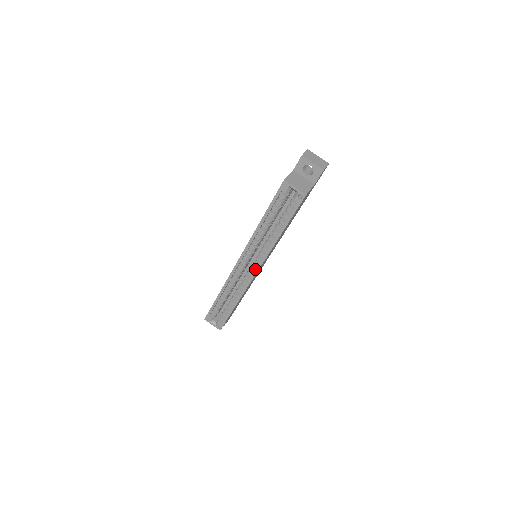
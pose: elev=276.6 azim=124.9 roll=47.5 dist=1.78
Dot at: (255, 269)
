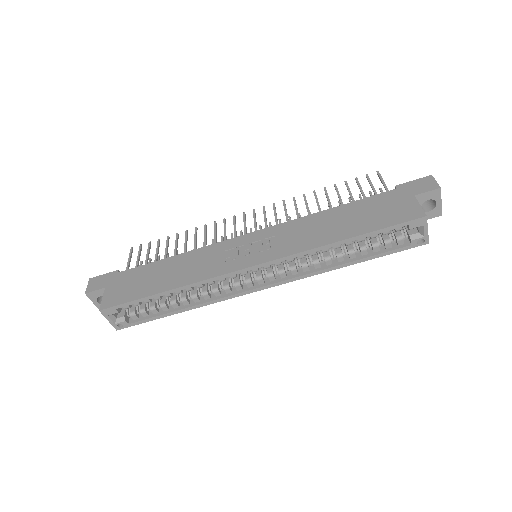
Dot at: (268, 284)
